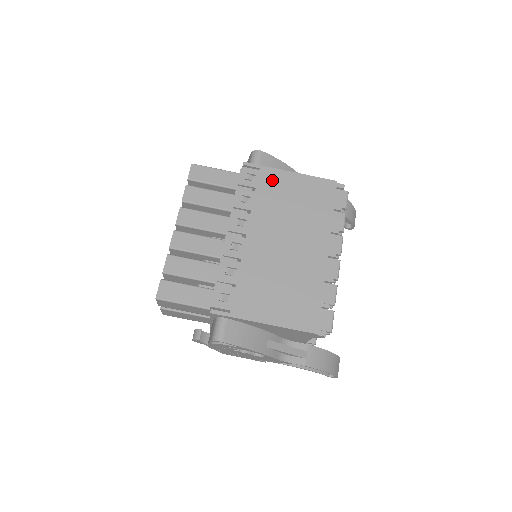
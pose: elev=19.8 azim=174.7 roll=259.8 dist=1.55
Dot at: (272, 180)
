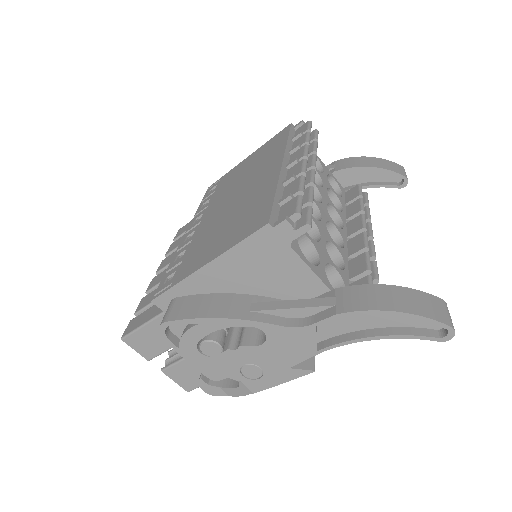
Dot at: (230, 175)
